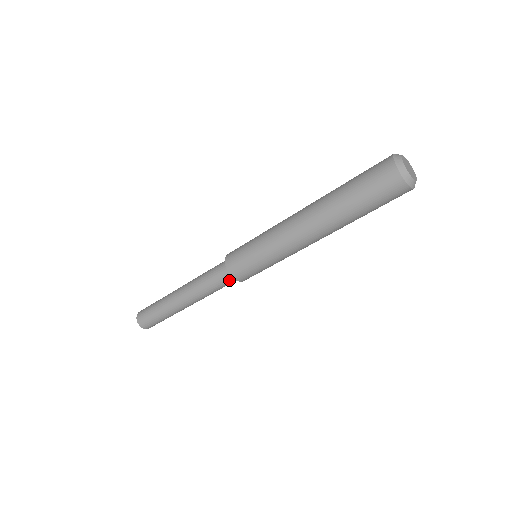
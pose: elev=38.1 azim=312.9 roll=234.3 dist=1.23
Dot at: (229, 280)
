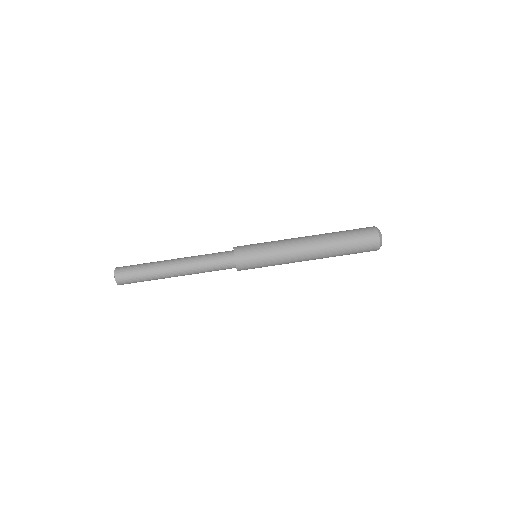
Dot at: (227, 259)
